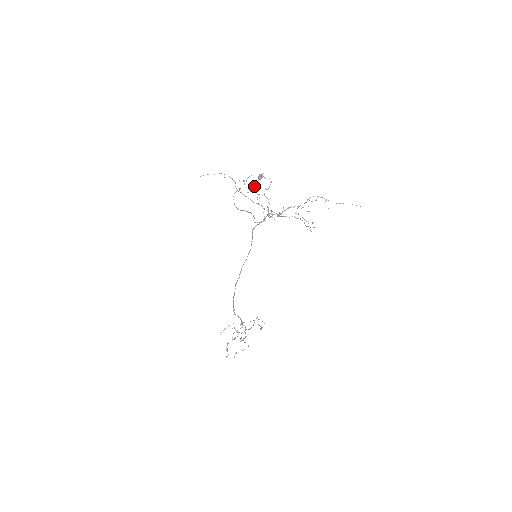
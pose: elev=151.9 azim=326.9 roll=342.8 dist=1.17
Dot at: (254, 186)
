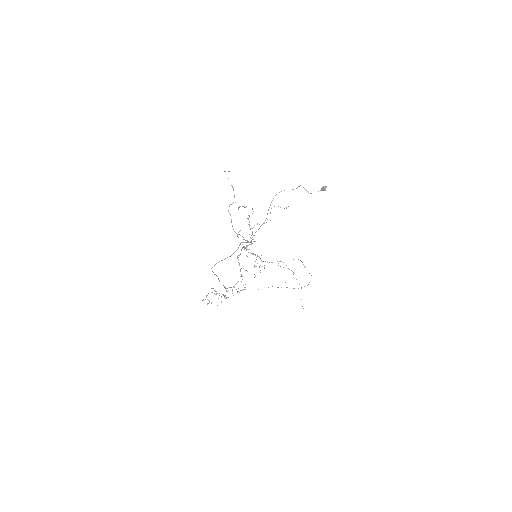
Dot at: occluded
